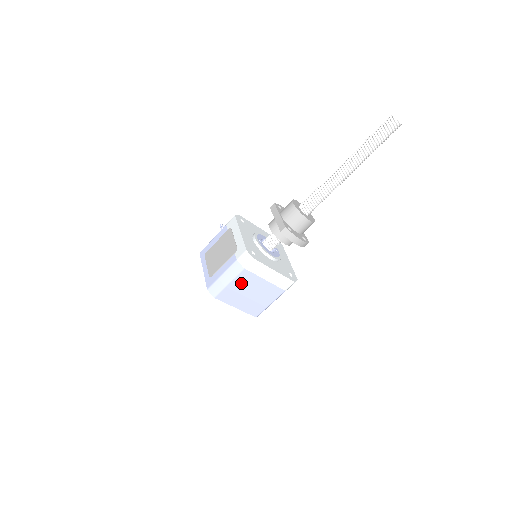
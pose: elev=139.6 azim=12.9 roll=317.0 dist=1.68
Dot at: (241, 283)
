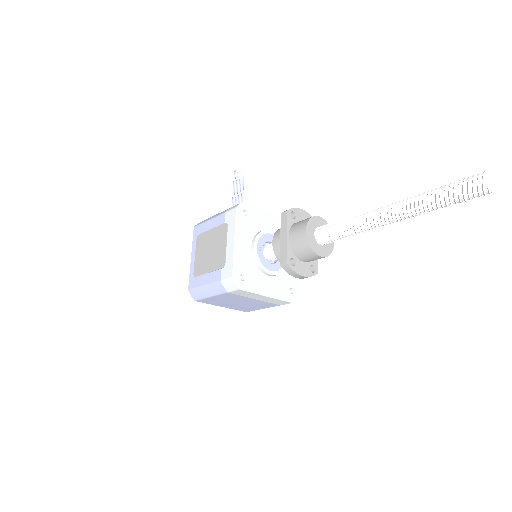
Dot at: (226, 298)
